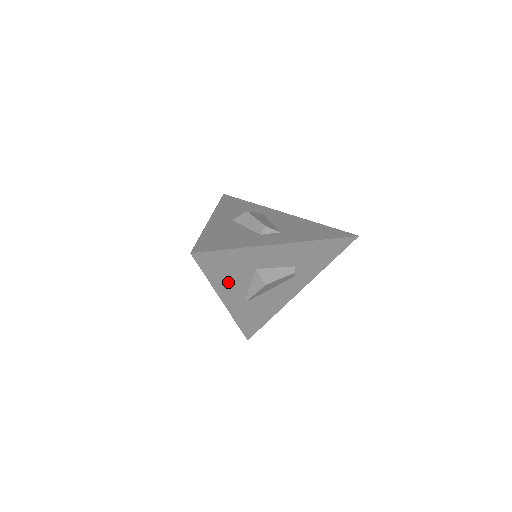
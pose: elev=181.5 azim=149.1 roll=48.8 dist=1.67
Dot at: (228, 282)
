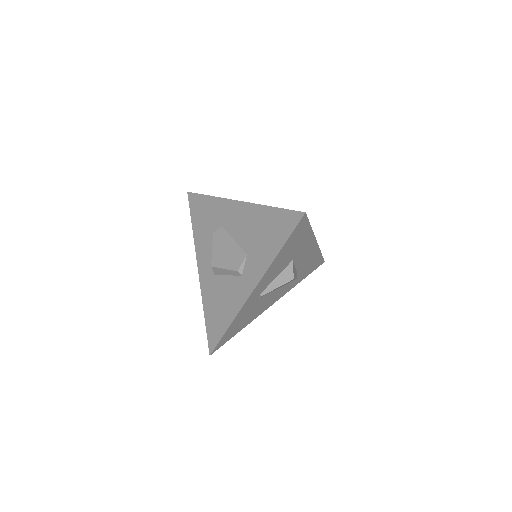
Dot at: (277, 265)
